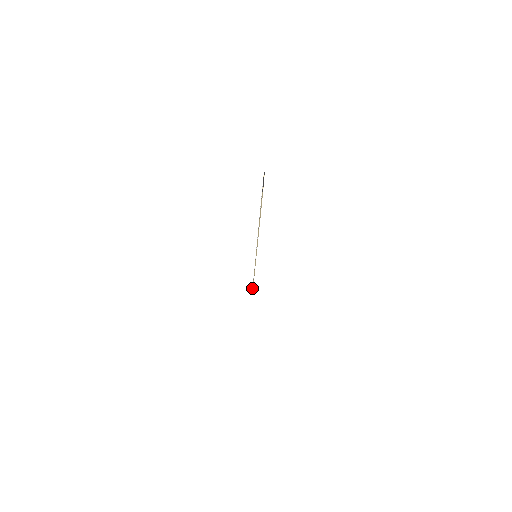
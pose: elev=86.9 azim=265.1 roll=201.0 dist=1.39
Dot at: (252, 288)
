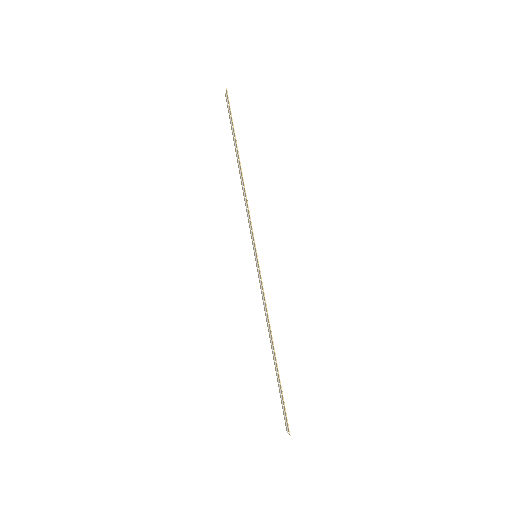
Dot at: (283, 412)
